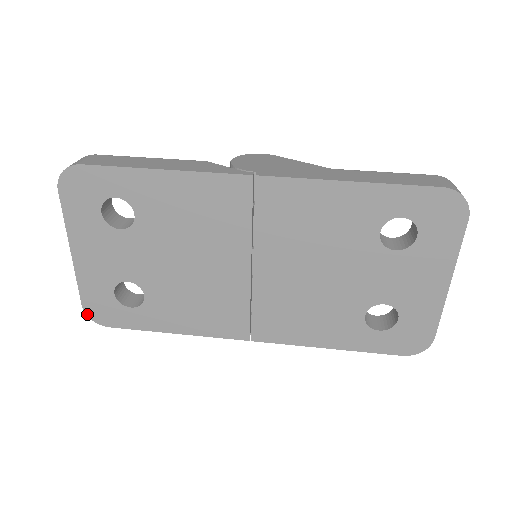
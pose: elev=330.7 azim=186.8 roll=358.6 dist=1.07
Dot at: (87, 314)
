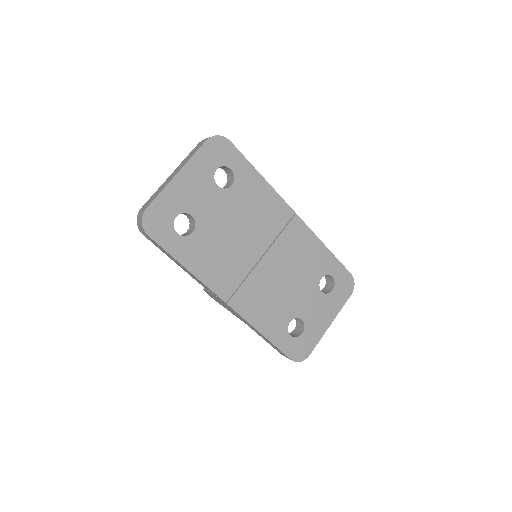
Dot at: (143, 216)
